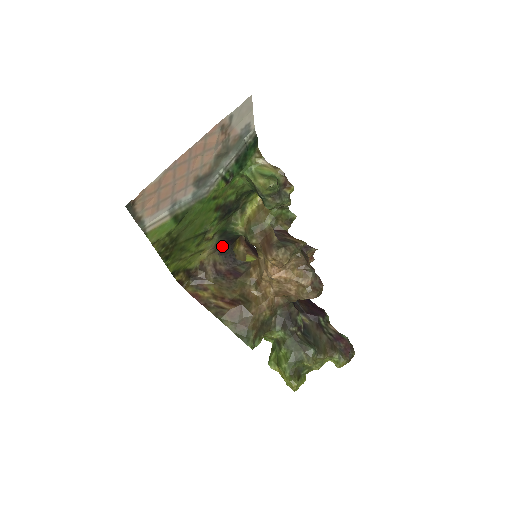
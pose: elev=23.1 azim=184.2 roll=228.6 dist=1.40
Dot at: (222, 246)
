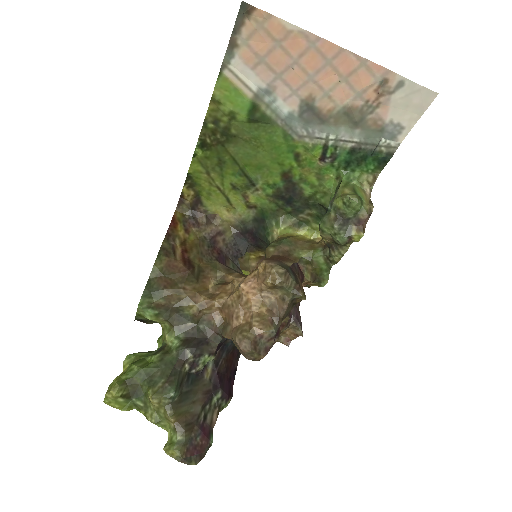
Dot at: (245, 232)
